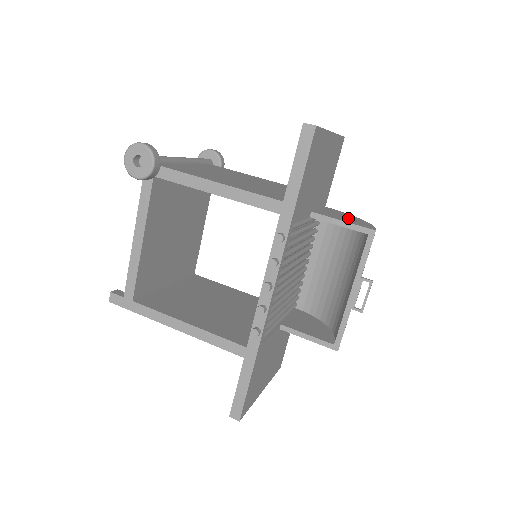
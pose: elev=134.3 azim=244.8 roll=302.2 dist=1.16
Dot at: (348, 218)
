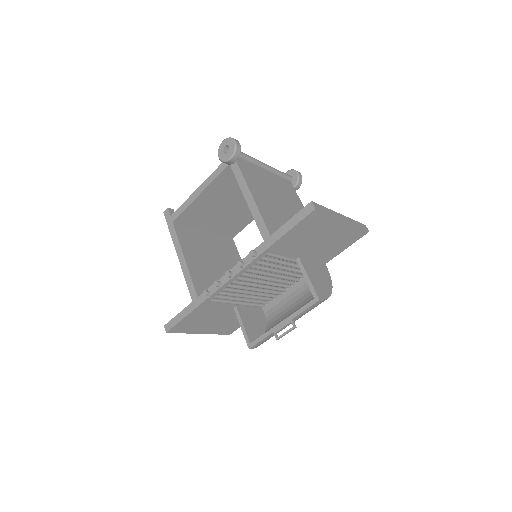
Dot at: (320, 280)
